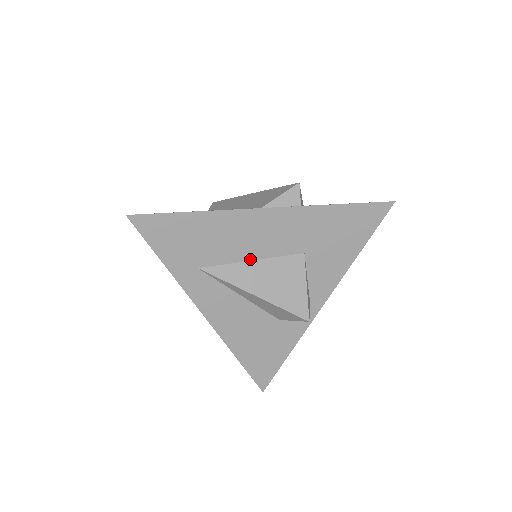
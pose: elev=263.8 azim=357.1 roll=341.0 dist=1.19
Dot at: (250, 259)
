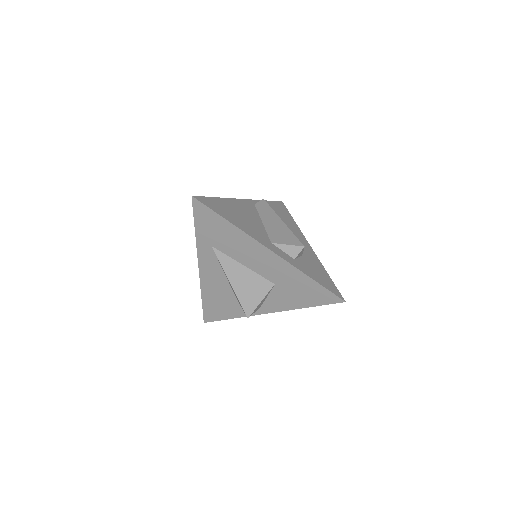
Dot at: (243, 264)
